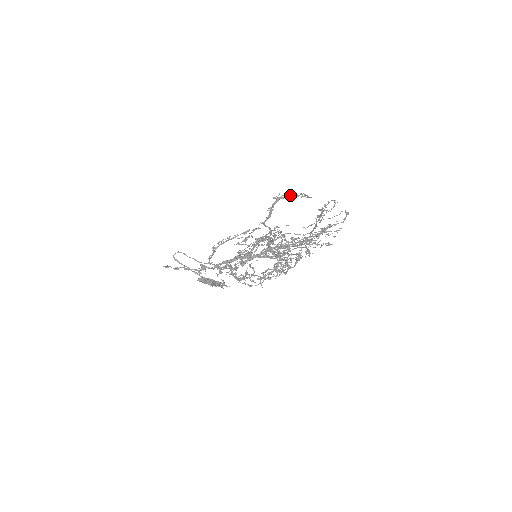
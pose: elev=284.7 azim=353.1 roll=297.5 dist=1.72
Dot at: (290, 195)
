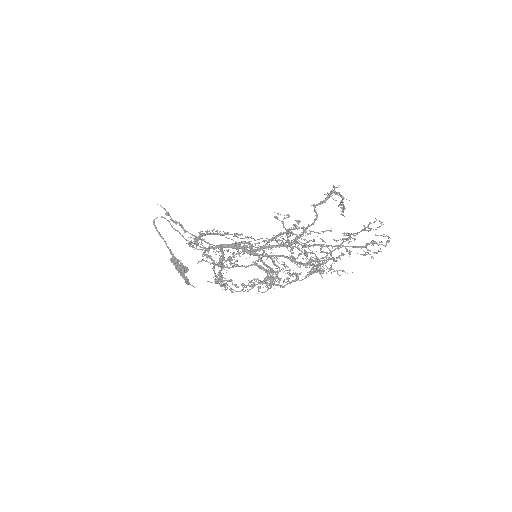
Dot at: (341, 196)
